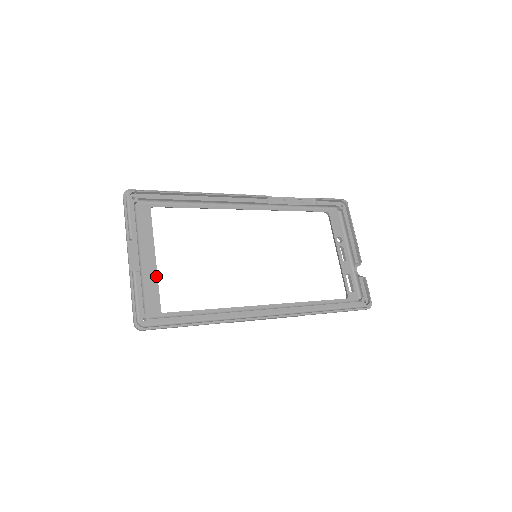
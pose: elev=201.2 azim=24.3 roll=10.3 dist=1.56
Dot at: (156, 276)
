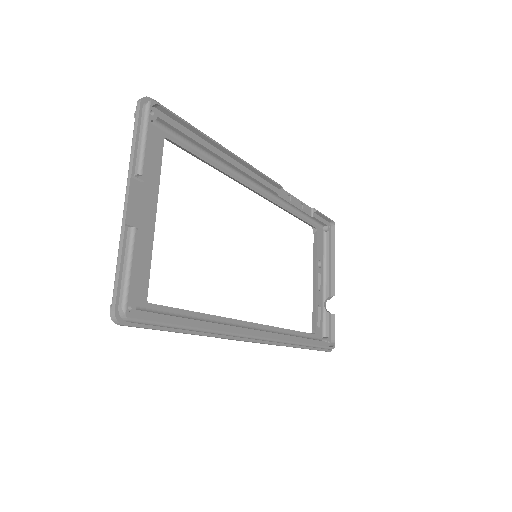
Dot at: (151, 243)
